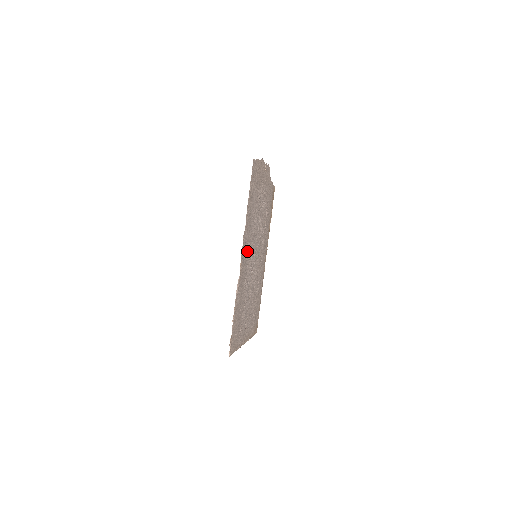
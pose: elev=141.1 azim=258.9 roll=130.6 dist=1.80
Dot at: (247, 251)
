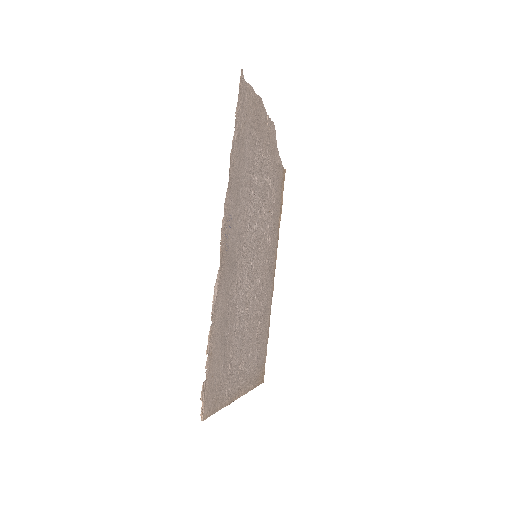
Dot at: (236, 236)
